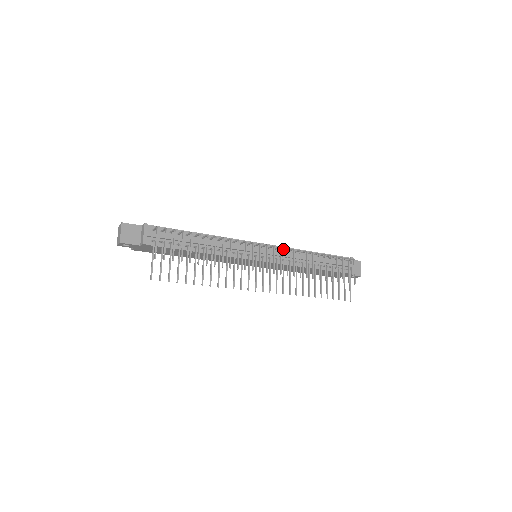
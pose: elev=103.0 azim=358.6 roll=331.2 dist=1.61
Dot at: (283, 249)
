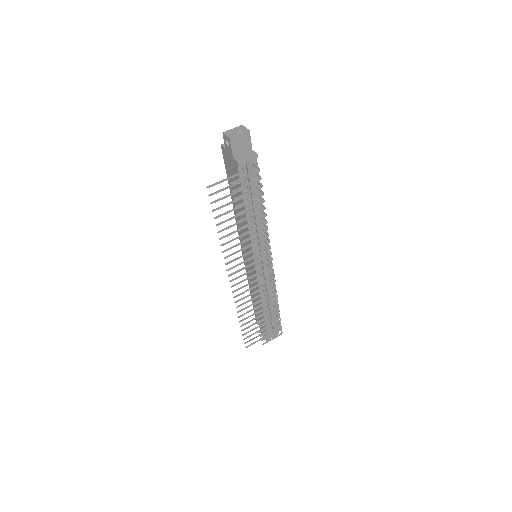
Dot at: occluded
